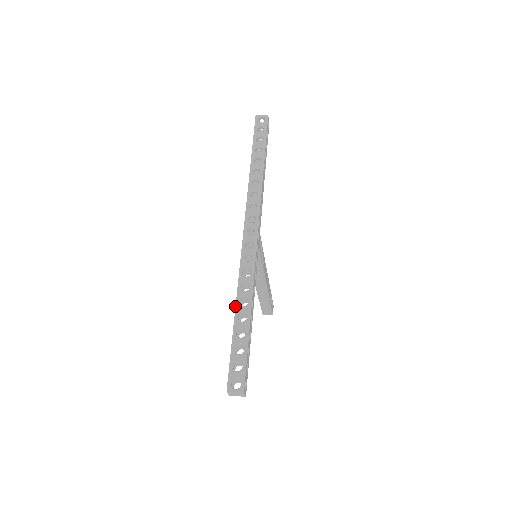
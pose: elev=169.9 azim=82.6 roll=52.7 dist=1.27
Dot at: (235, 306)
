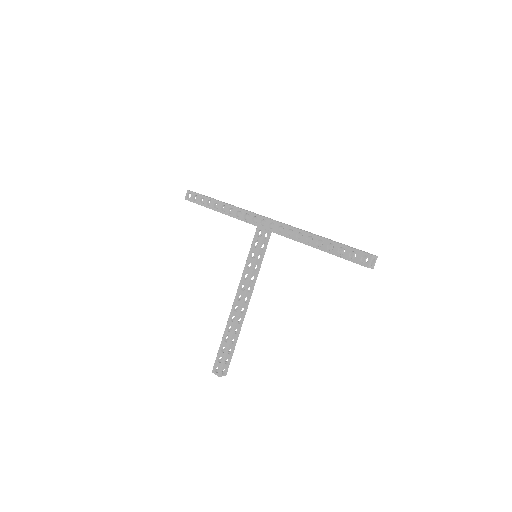
Dot at: (314, 235)
